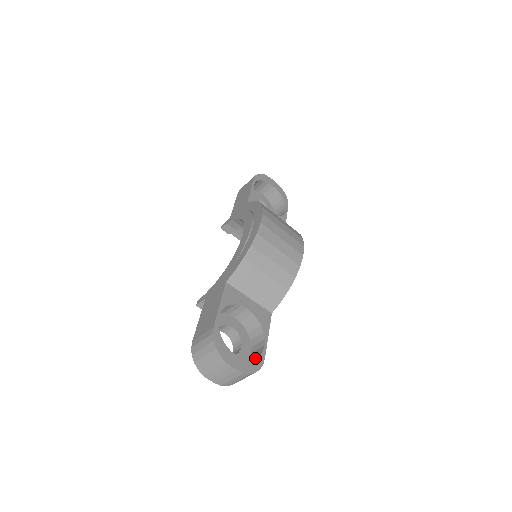
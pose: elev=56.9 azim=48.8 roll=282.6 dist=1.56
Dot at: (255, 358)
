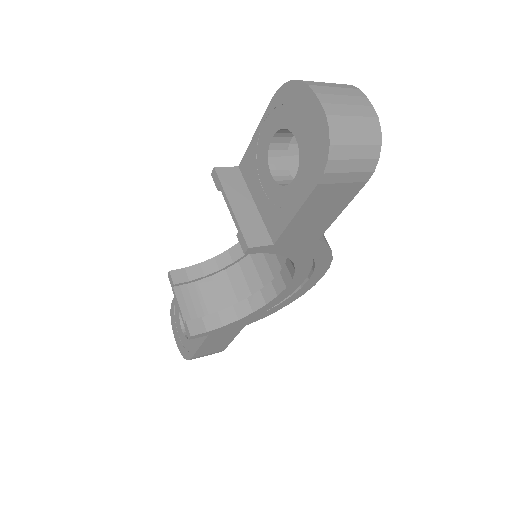
Dot at: occluded
